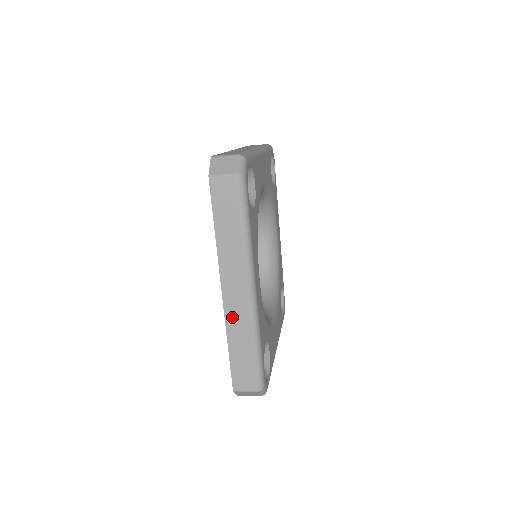
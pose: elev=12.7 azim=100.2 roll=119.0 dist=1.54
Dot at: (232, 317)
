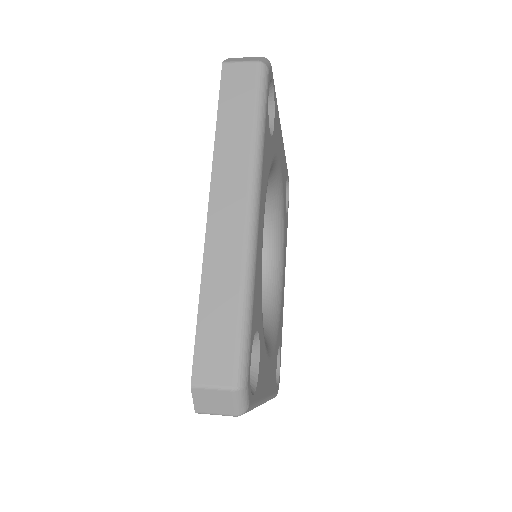
Dot at: (216, 249)
